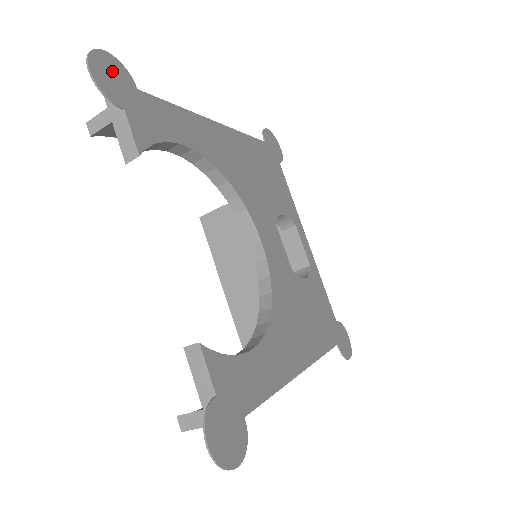
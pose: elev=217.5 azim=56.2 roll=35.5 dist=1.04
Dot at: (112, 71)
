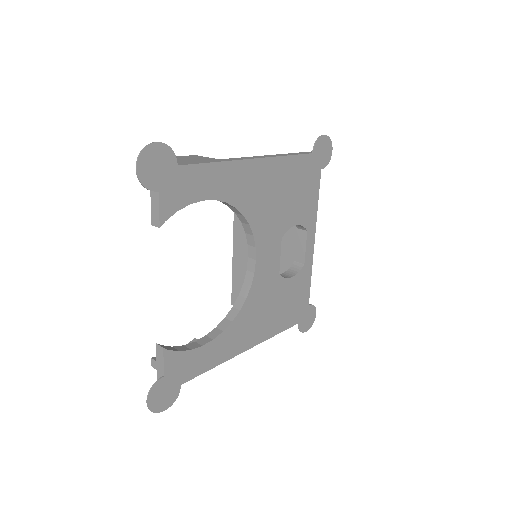
Dot at: (158, 160)
